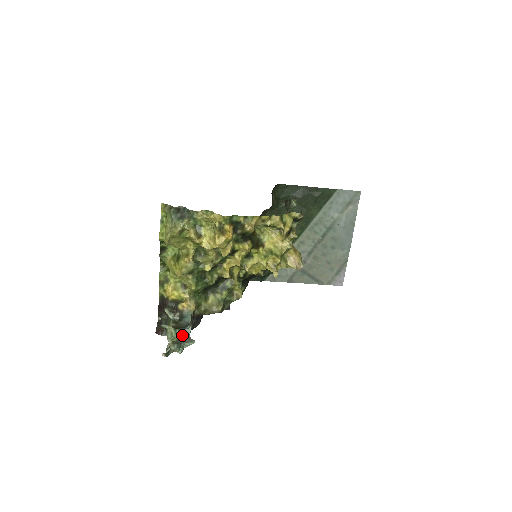
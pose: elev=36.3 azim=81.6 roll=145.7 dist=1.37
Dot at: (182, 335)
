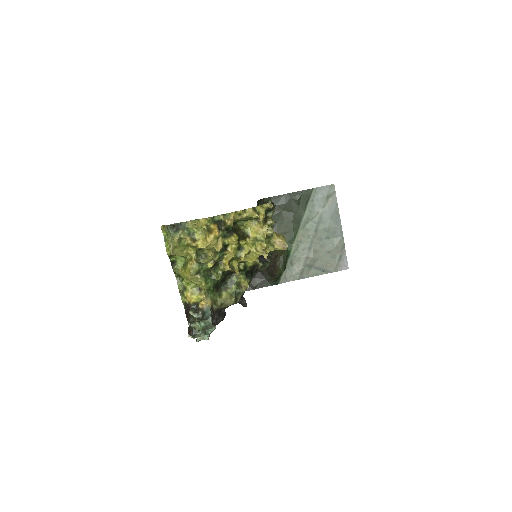
Dot at: (205, 325)
